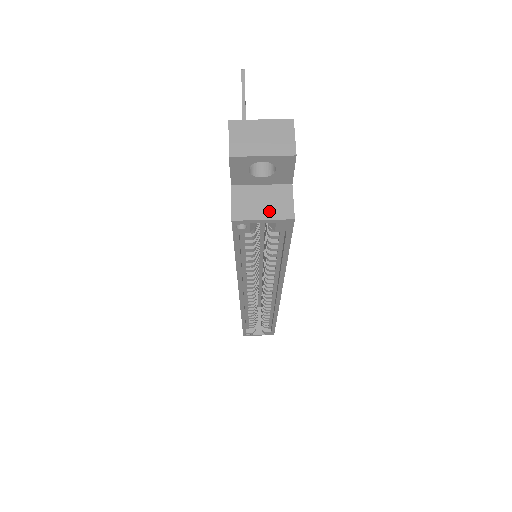
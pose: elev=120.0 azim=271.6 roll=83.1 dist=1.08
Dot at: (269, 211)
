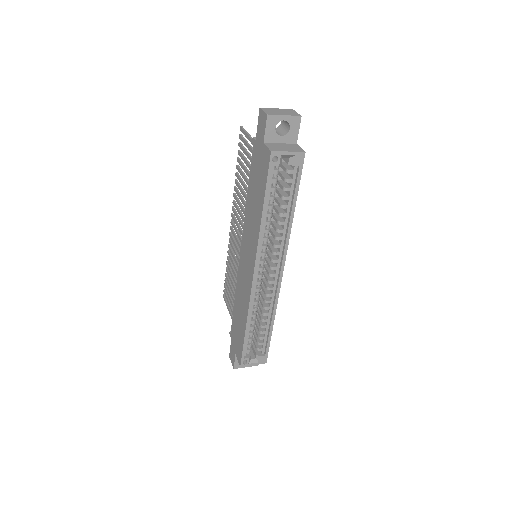
Dot at: (290, 149)
